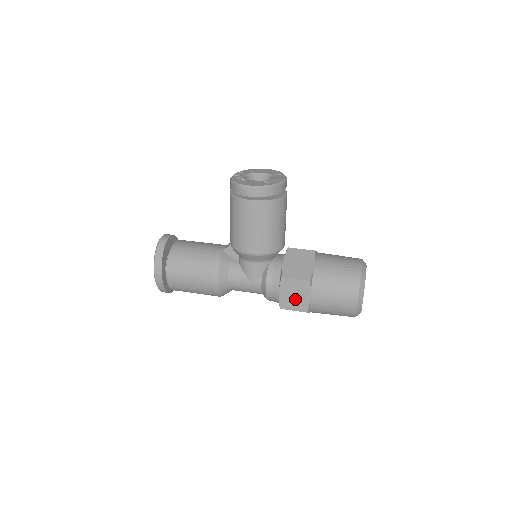
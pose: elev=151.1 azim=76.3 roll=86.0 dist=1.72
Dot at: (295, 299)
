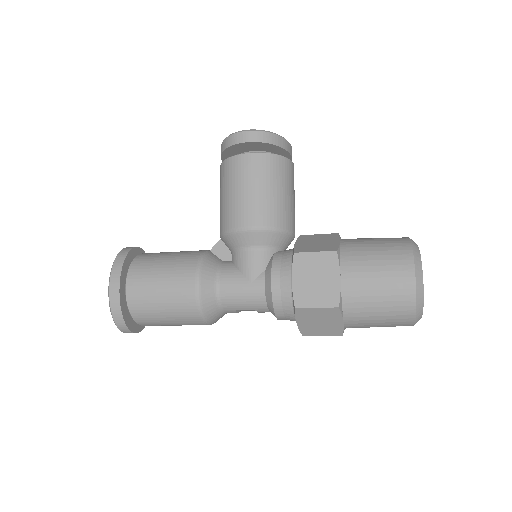
Dot at: (317, 286)
